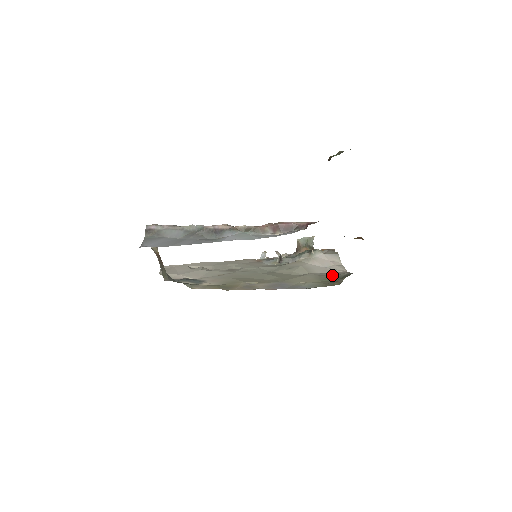
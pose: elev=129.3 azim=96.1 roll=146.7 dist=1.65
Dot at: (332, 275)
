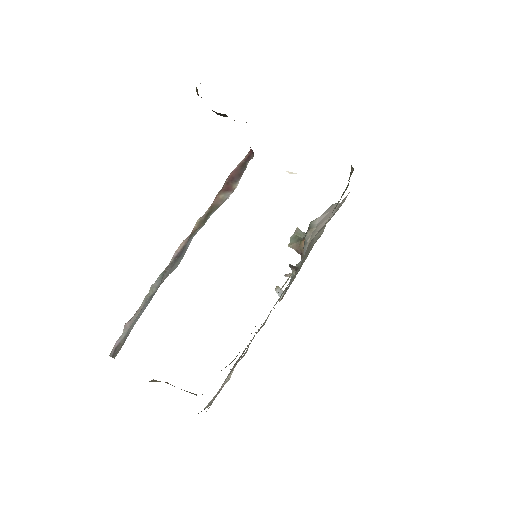
Dot at: occluded
